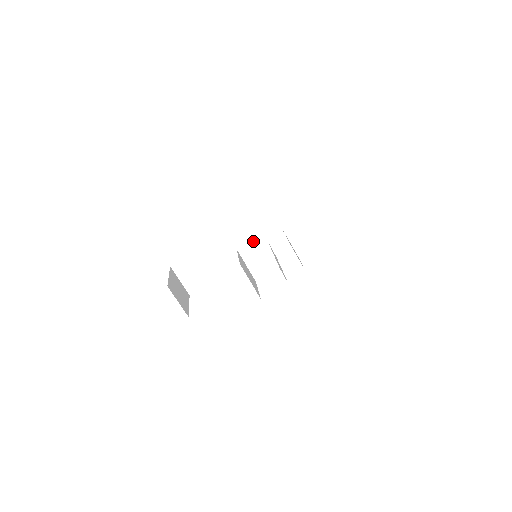
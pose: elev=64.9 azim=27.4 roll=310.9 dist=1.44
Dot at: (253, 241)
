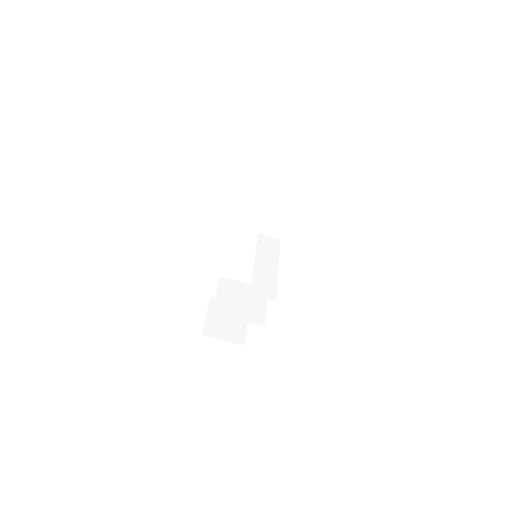
Dot at: (243, 242)
